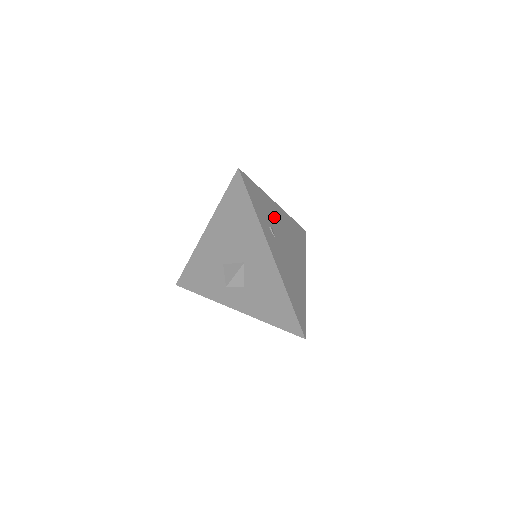
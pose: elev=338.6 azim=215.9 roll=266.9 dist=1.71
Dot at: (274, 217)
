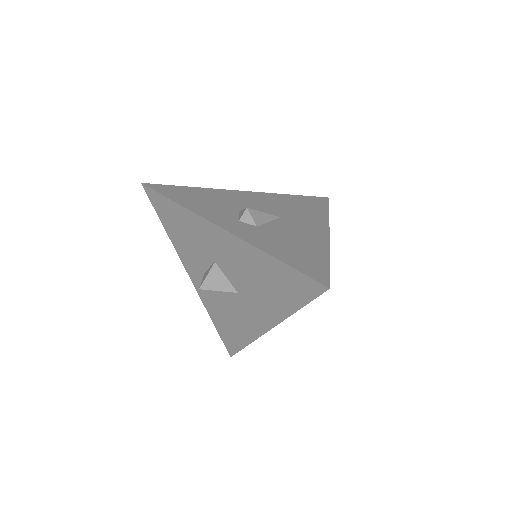
Dot at: occluded
